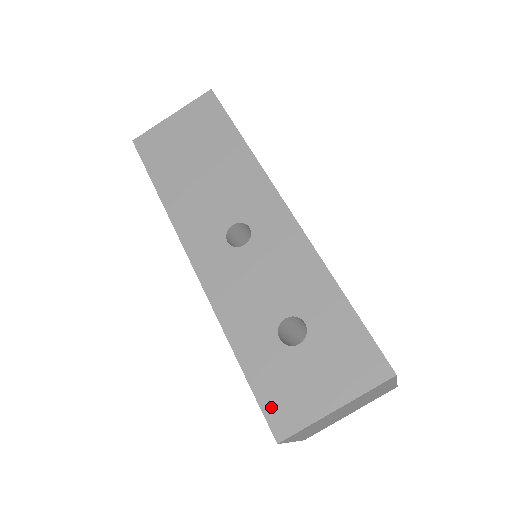
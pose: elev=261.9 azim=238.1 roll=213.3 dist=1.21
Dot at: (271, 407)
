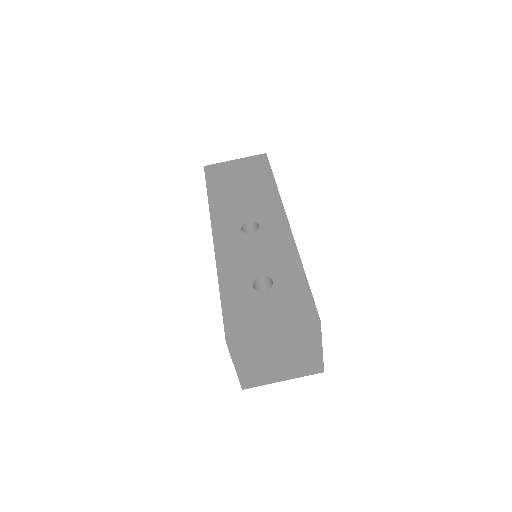
Dot at: (230, 320)
